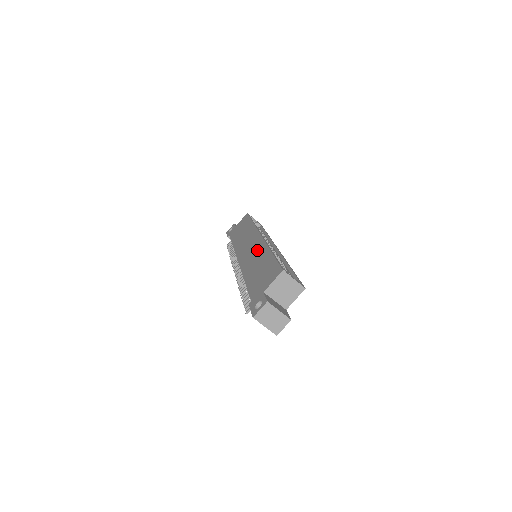
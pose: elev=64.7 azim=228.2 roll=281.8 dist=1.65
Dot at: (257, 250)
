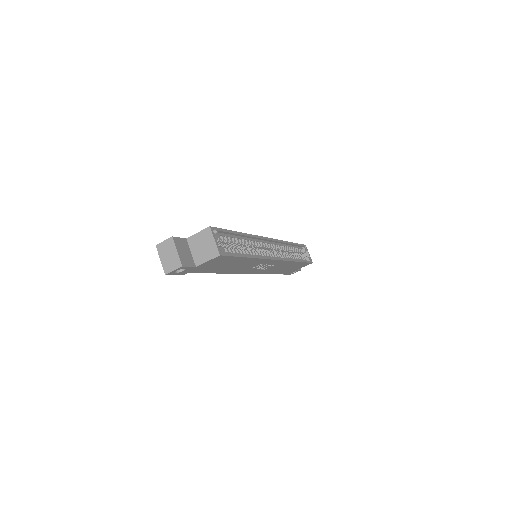
Dot at: occluded
